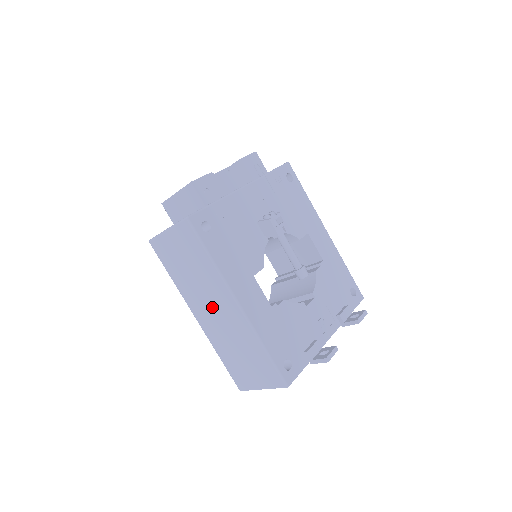
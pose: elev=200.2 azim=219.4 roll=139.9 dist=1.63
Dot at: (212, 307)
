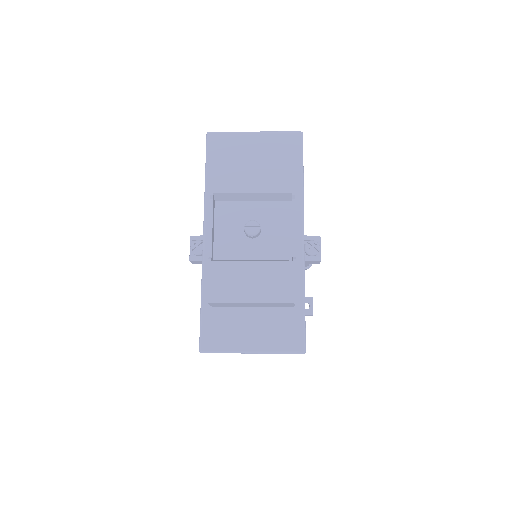
Dot at: occluded
